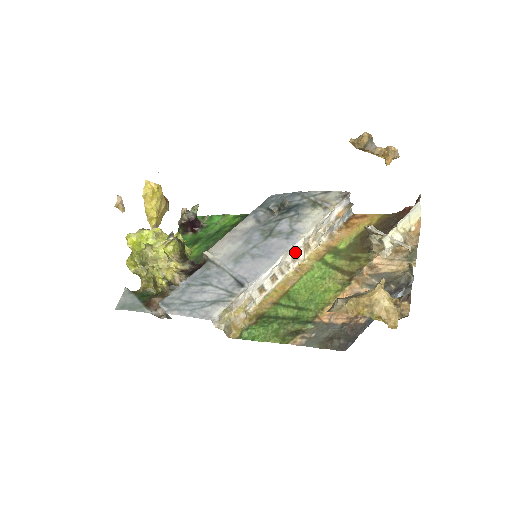
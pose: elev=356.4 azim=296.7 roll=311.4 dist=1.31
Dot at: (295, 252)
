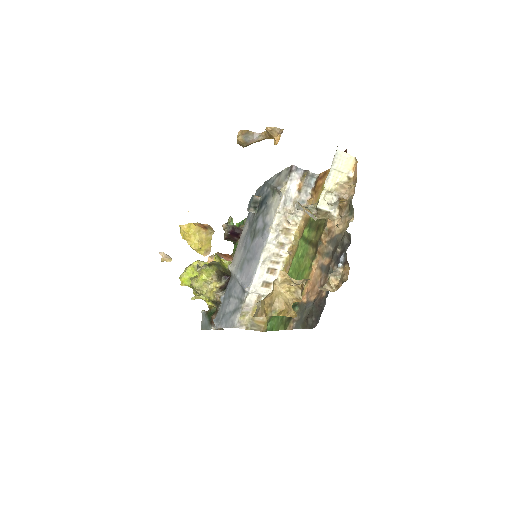
Dot at: (276, 242)
